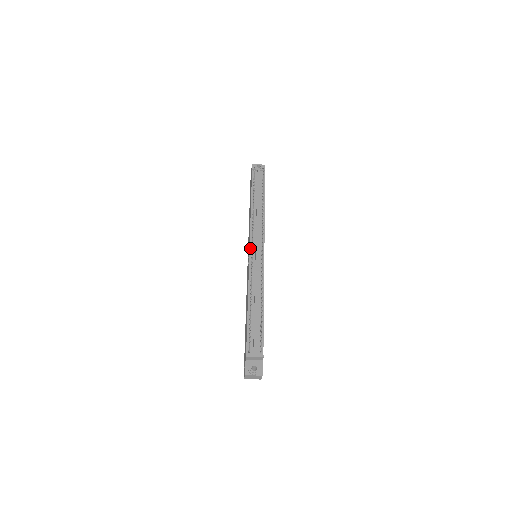
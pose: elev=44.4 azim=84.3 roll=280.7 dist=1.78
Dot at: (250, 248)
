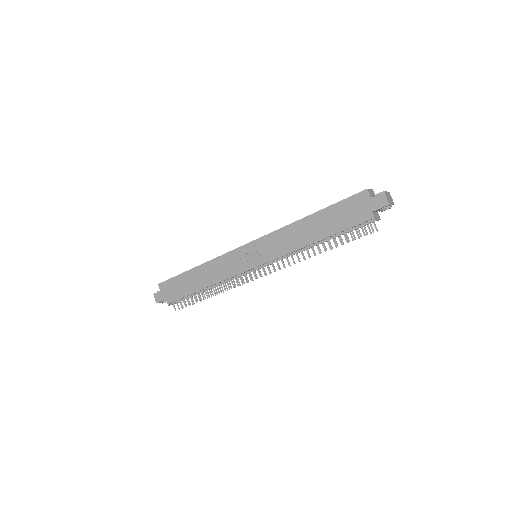
Dot at: occluded
